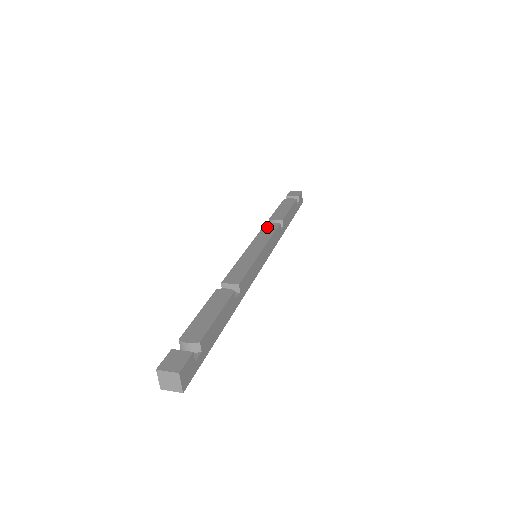
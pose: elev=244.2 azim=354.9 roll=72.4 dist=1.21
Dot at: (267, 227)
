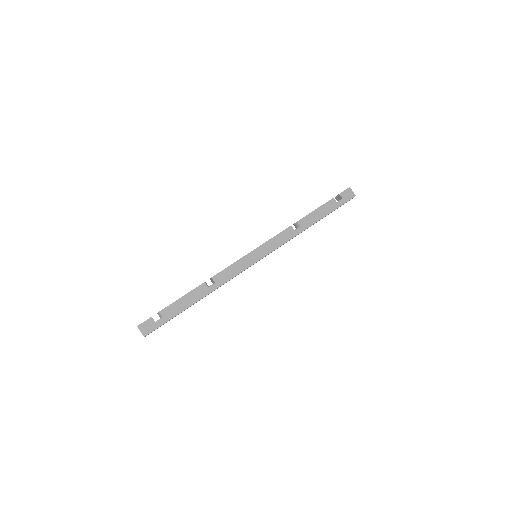
Dot at: occluded
